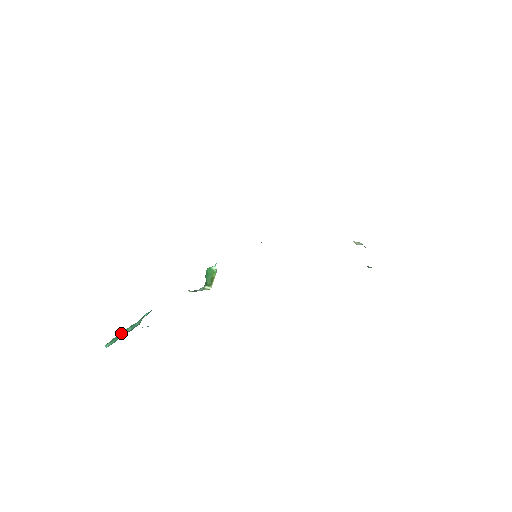
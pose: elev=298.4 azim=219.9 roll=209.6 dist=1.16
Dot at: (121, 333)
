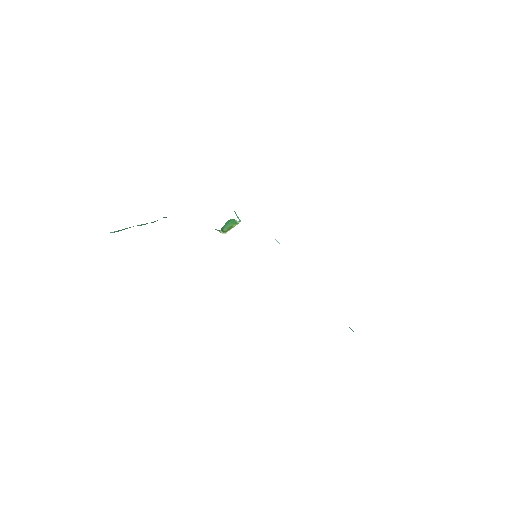
Dot at: occluded
